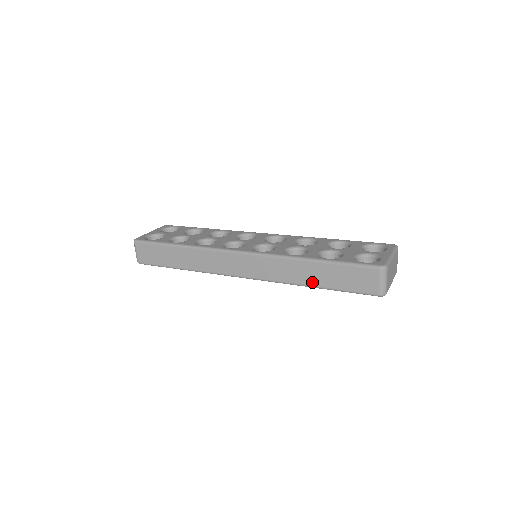
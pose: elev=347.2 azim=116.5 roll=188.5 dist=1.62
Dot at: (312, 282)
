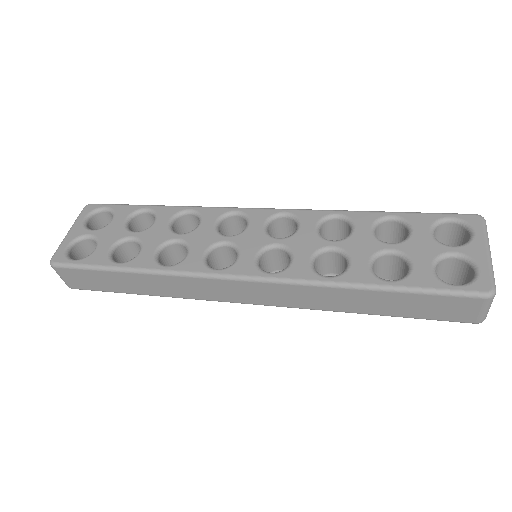
Dot at: (365, 310)
